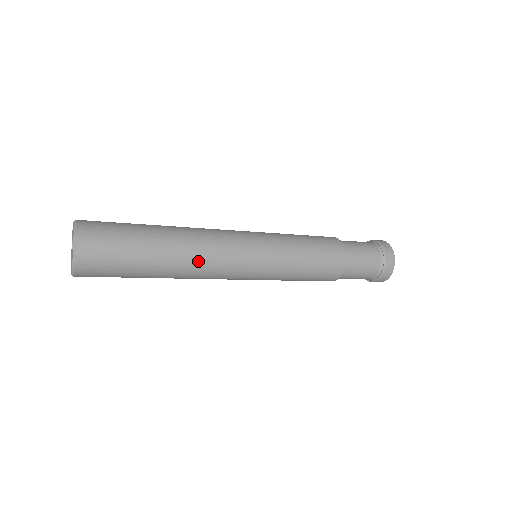
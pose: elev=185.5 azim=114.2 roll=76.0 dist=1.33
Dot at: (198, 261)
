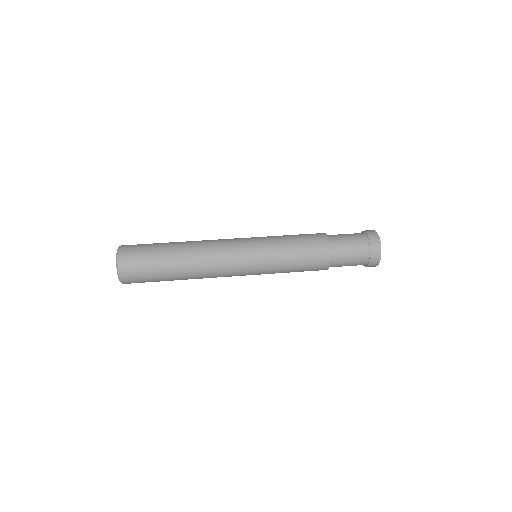
Dot at: (205, 276)
